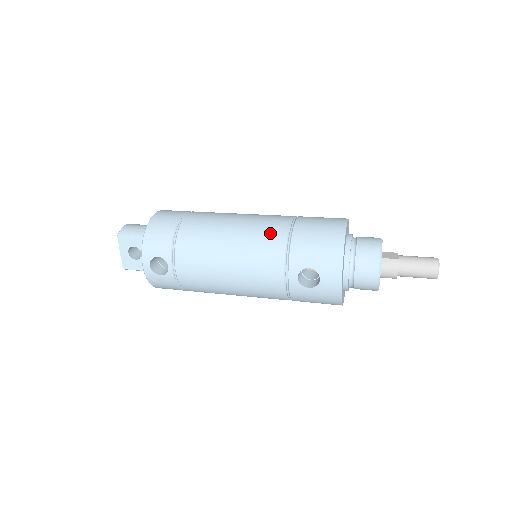
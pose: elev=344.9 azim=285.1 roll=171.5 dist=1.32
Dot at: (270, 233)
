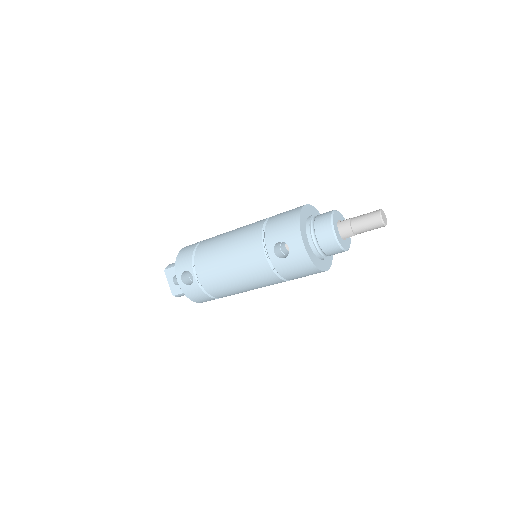
Dot at: (252, 229)
